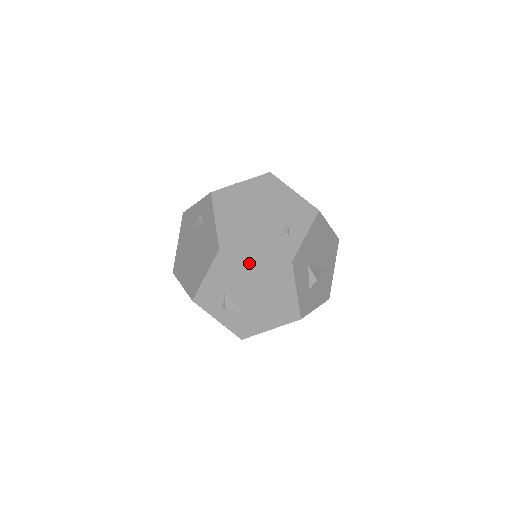
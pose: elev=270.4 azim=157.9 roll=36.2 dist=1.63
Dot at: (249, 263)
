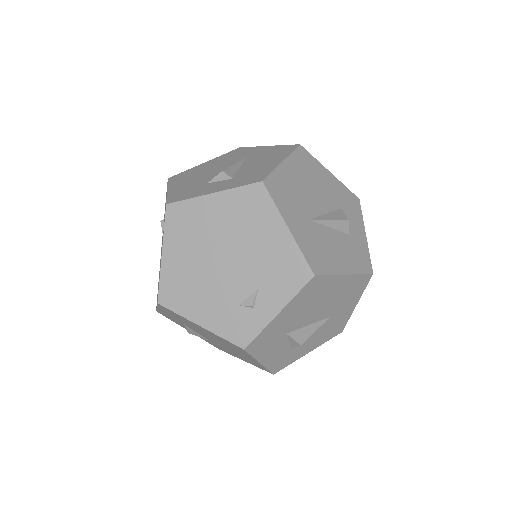
Dot at: (196, 325)
